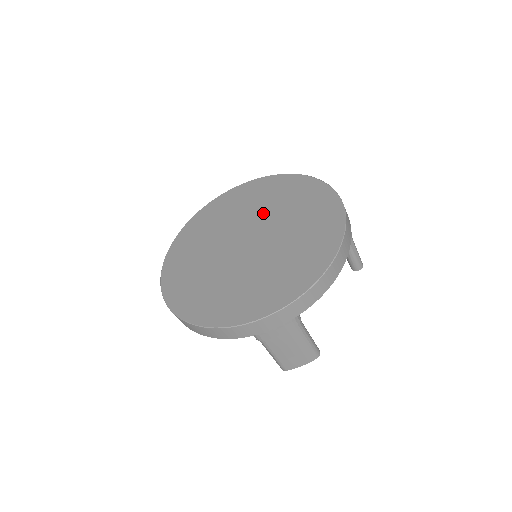
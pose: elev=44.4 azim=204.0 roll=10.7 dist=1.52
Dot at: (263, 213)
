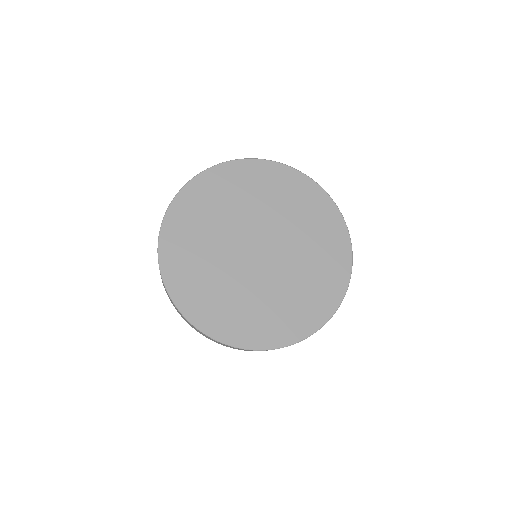
Dot at: (269, 215)
